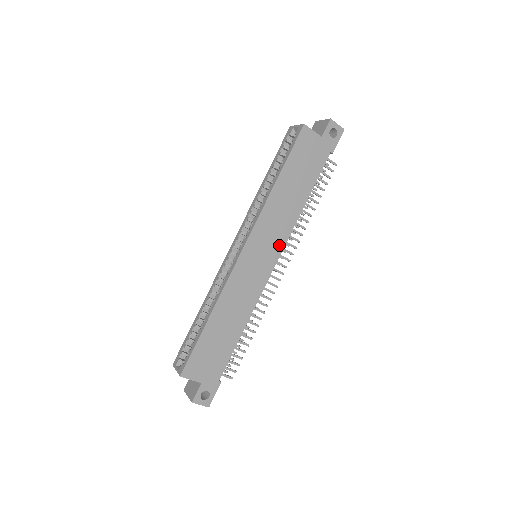
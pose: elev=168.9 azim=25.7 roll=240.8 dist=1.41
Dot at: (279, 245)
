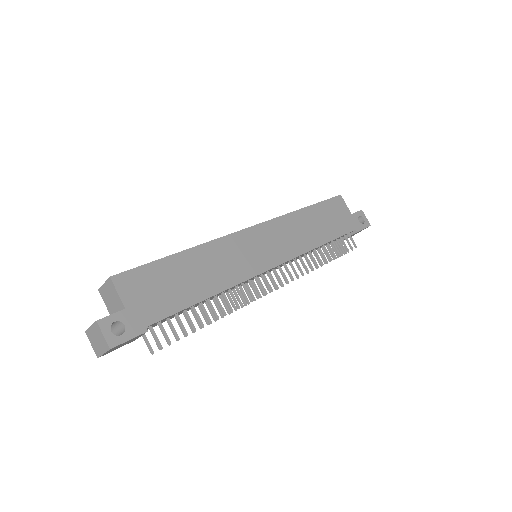
Dot at: (285, 254)
